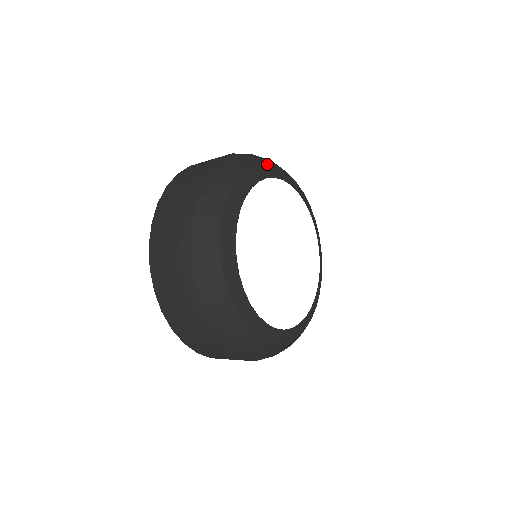
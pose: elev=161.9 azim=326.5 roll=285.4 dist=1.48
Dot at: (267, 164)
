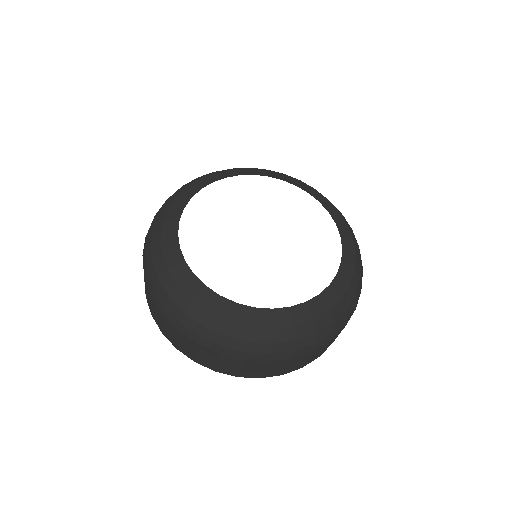
Dot at: (264, 169)
